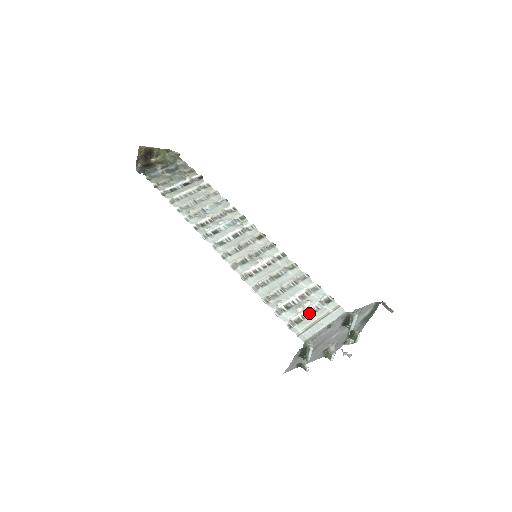
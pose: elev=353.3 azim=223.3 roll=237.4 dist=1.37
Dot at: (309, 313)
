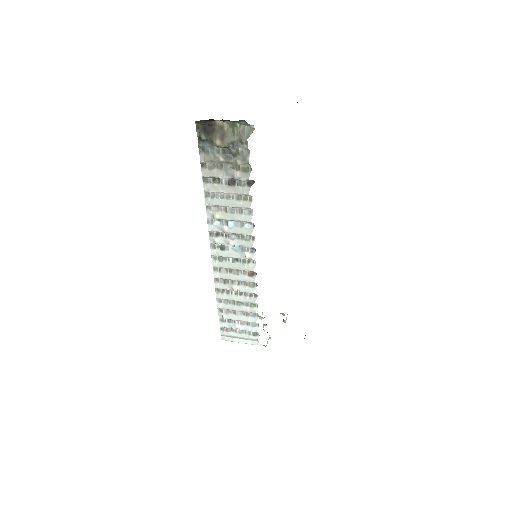
Dot at: (238, 332)
